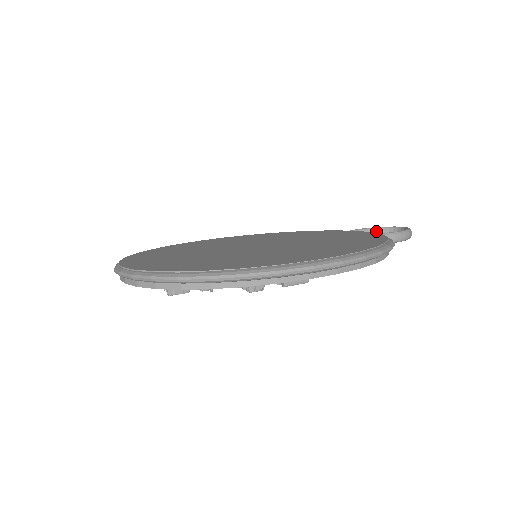
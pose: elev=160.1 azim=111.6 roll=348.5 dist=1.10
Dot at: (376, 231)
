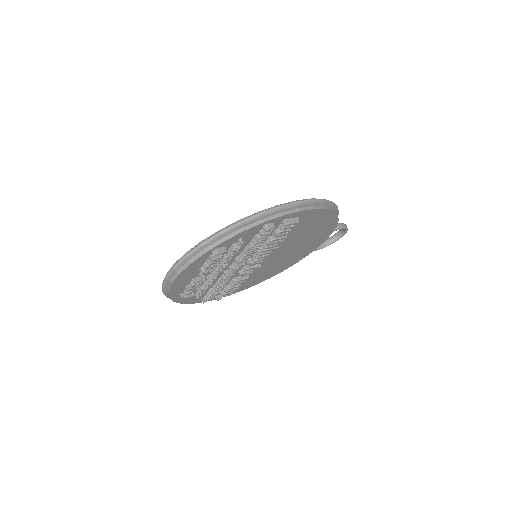
Dot at: (325, 242)
